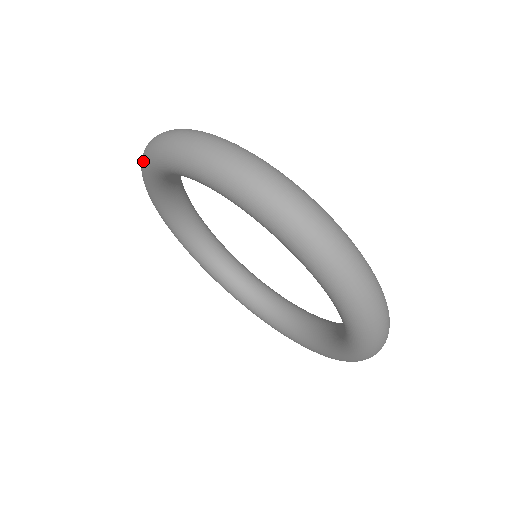
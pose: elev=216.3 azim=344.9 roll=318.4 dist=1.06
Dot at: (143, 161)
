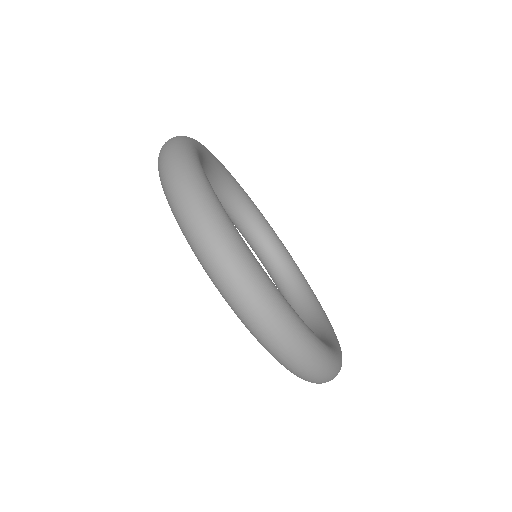
Dot at: occluded
